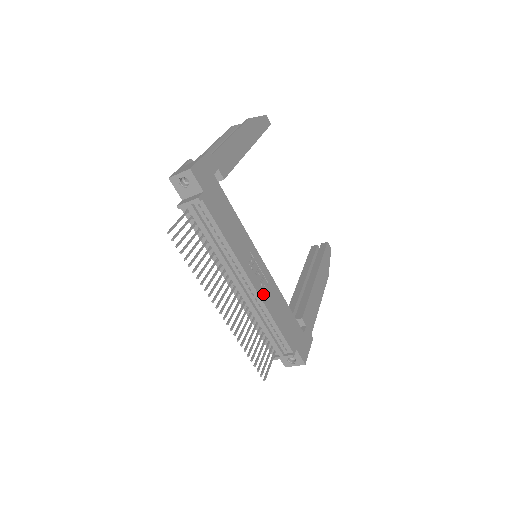
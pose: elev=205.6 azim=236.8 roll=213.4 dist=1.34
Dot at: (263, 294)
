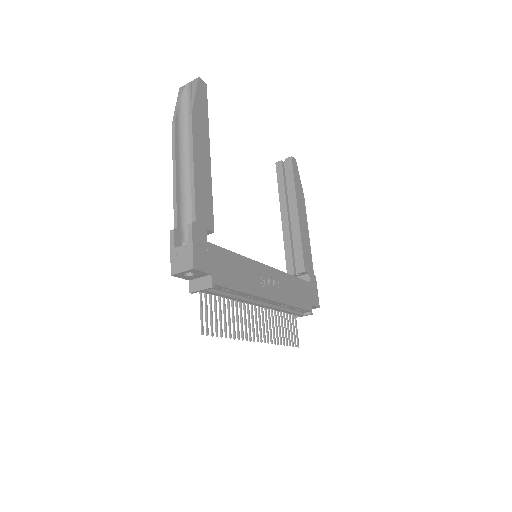
Dot at: (280, 296)
